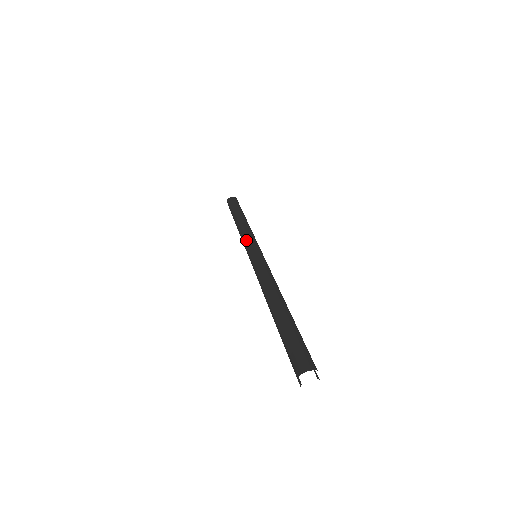
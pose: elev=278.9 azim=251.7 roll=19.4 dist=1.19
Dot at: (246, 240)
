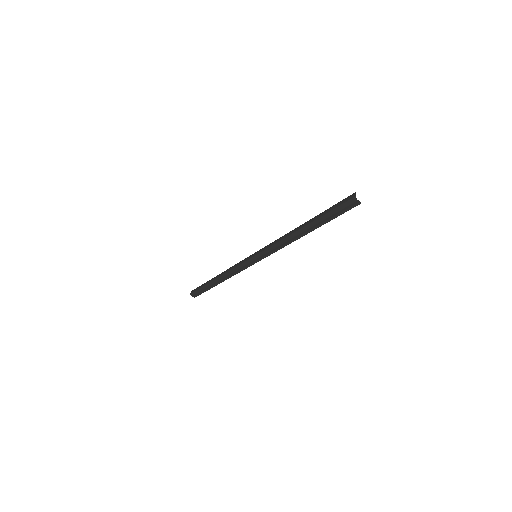
Dot at: (238, 263)
